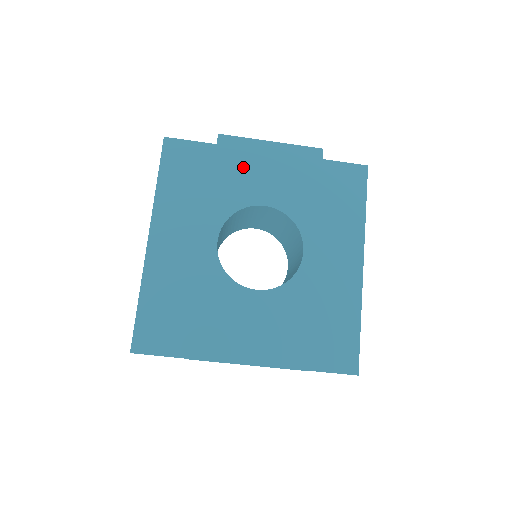
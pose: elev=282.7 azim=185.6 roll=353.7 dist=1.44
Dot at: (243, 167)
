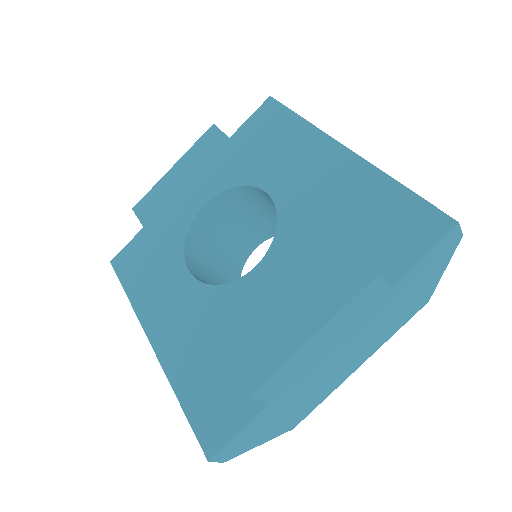
Dot at: (166, 204)
